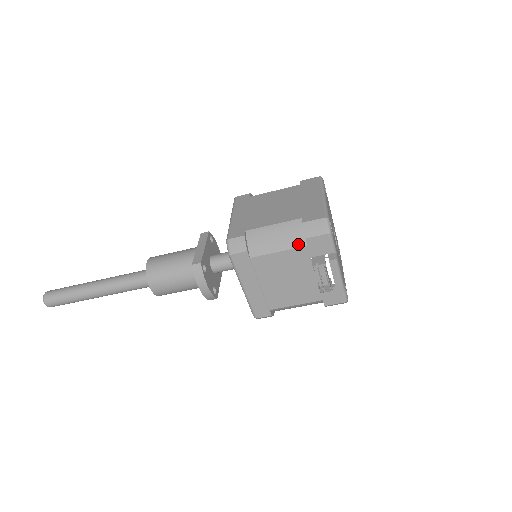
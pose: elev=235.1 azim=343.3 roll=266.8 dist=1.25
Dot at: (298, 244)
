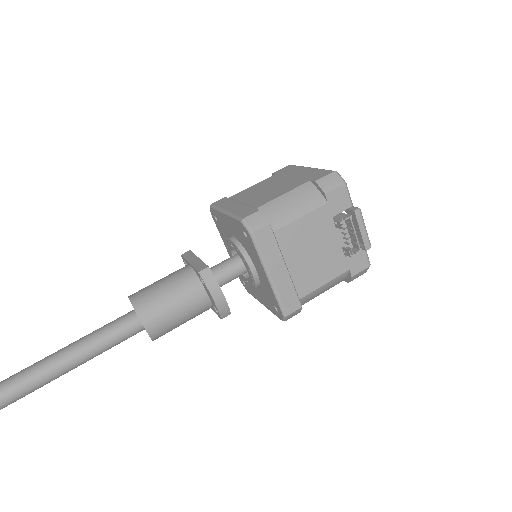
Dot at: (318, 204)
